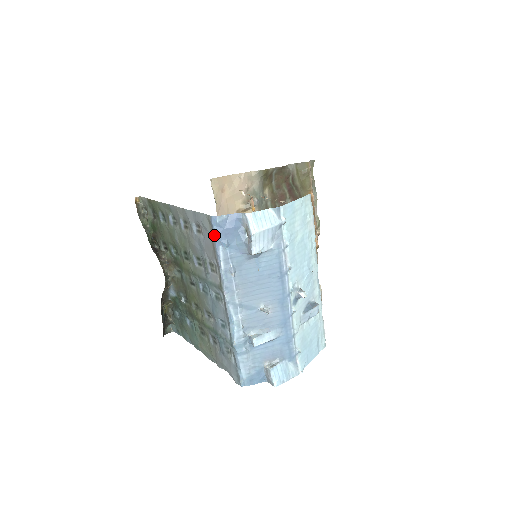
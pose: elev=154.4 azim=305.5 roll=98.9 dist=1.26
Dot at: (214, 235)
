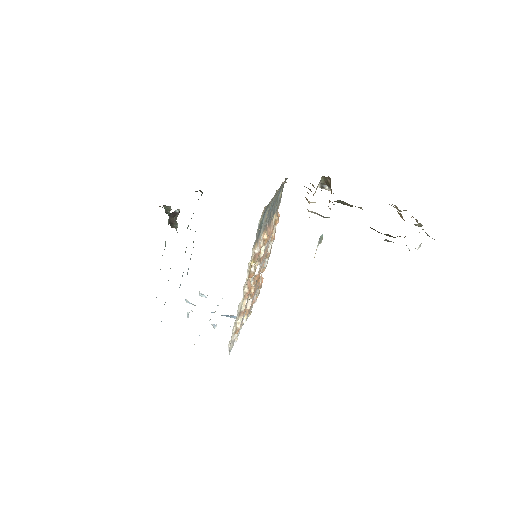
Dot at: occluded
